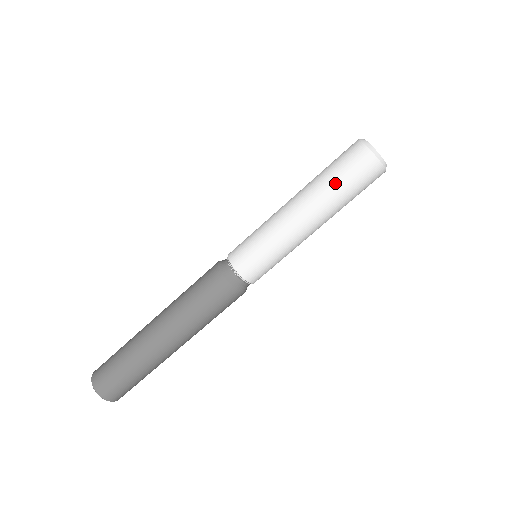
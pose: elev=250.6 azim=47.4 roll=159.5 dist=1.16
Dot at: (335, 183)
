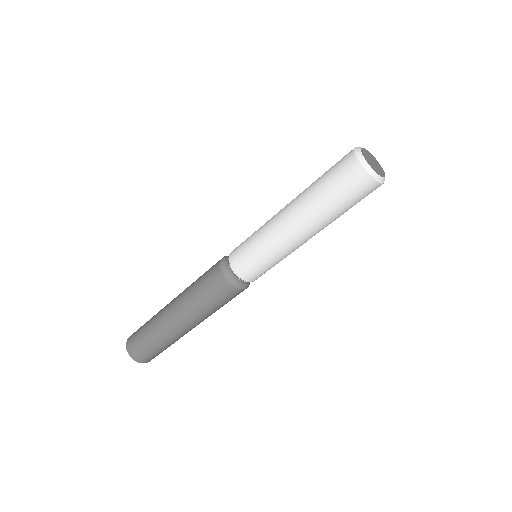
Dot at: (319, 186)
